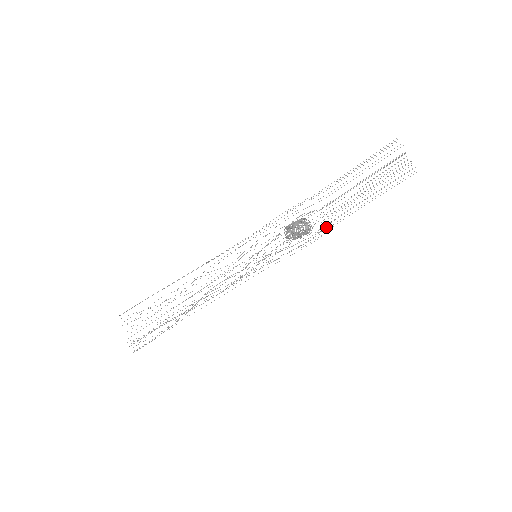
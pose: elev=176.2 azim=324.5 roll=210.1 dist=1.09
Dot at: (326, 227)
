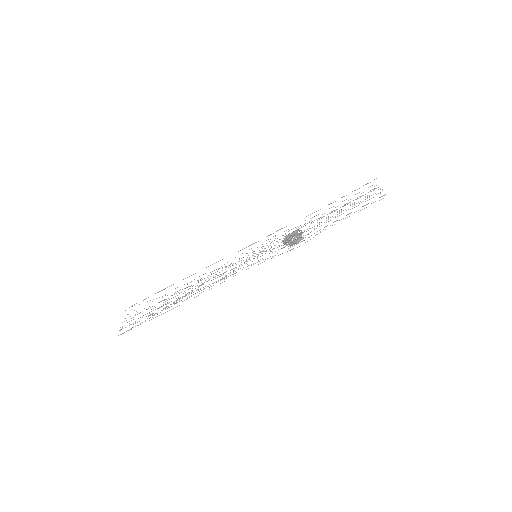
Dot at: (314, 233)
